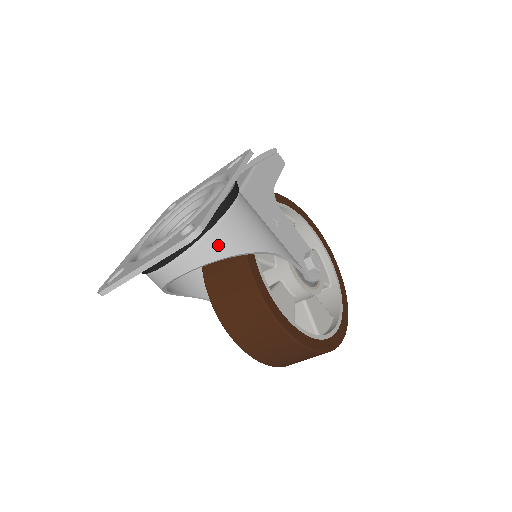
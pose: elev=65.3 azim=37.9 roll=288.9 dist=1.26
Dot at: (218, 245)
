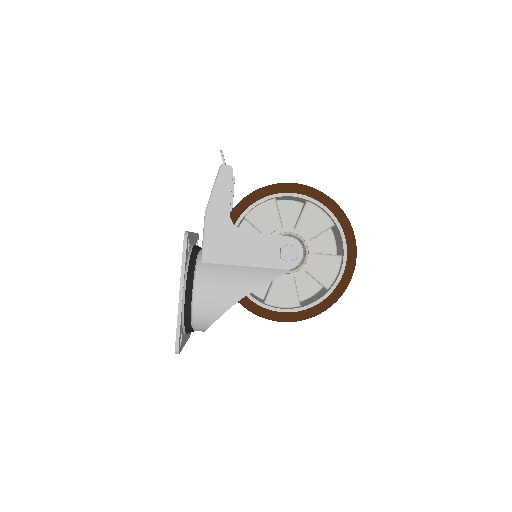
Dot at: (202, 323)
